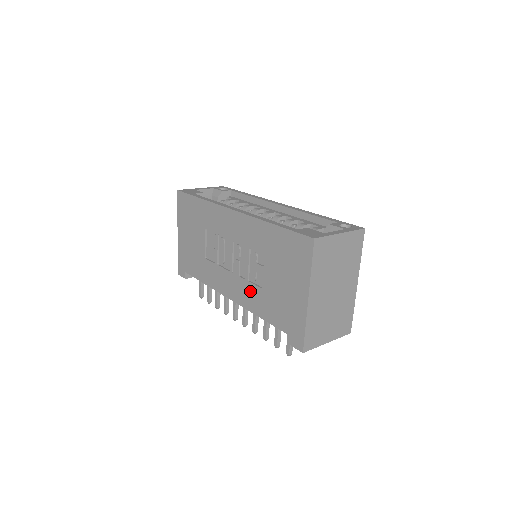
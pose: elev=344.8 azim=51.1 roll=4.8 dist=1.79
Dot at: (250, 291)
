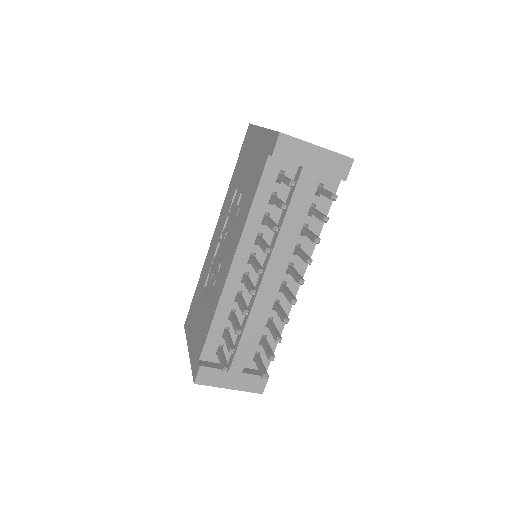
Dot at: (239, 219)
